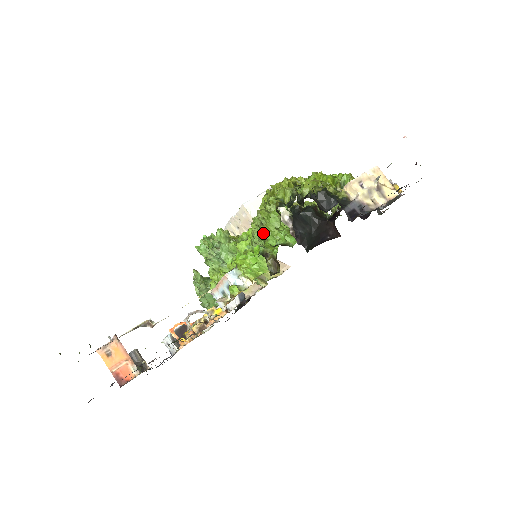
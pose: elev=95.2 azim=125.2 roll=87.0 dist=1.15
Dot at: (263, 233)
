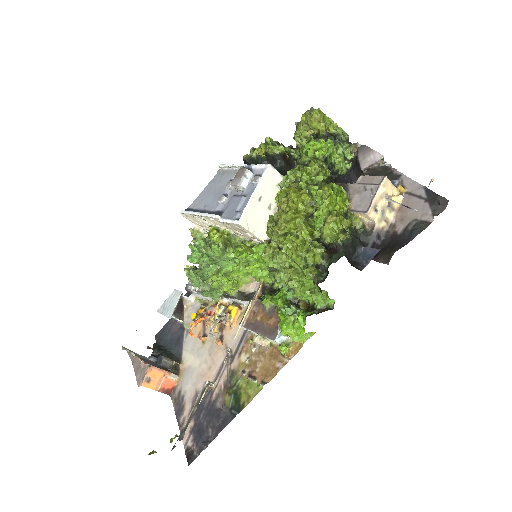
Dot at: (292, 285)
